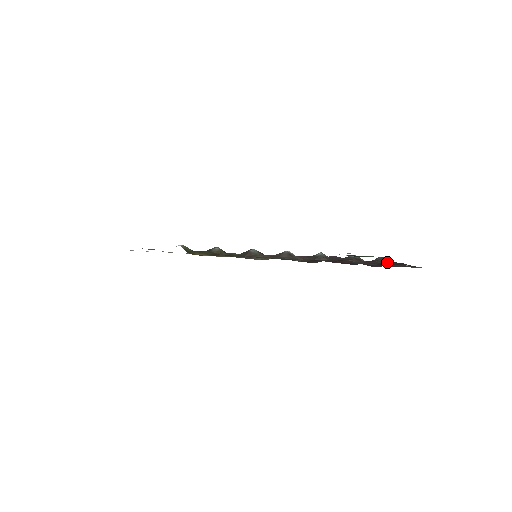
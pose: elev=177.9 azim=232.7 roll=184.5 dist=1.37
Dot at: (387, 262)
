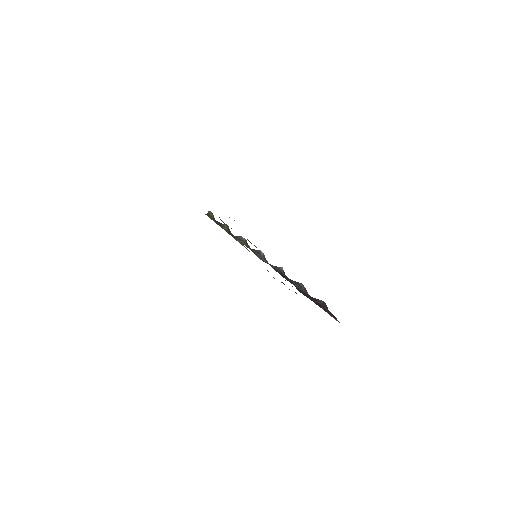
Dot at: (318, 301)
